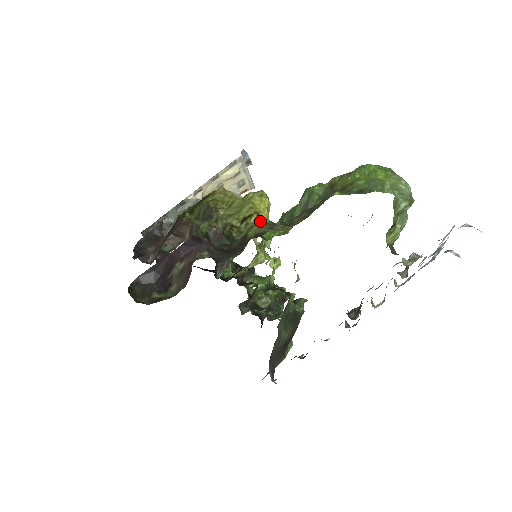
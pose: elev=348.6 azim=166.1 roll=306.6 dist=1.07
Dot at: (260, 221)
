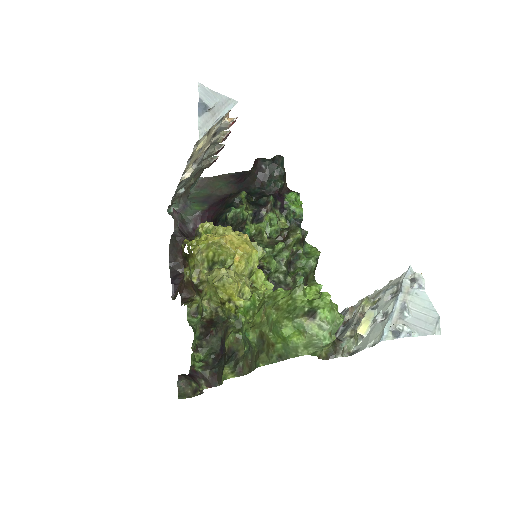
Dot at: (232, 308)
